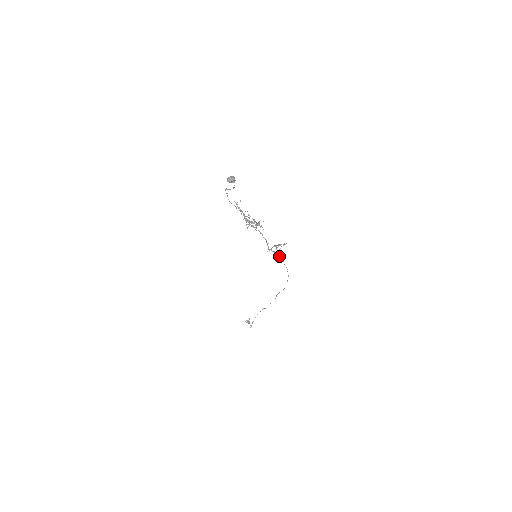
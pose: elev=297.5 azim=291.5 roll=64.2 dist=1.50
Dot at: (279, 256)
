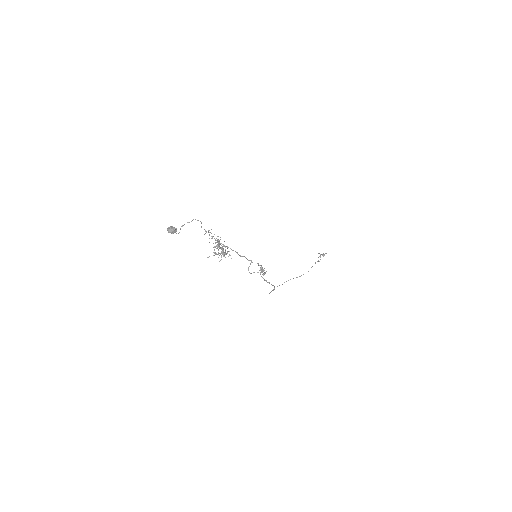
Dot at: (261, 276)
